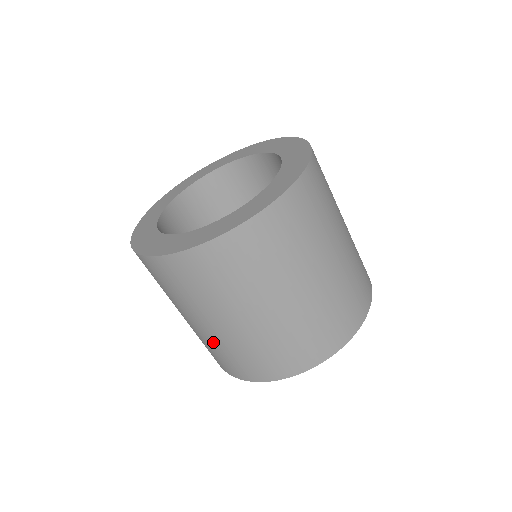
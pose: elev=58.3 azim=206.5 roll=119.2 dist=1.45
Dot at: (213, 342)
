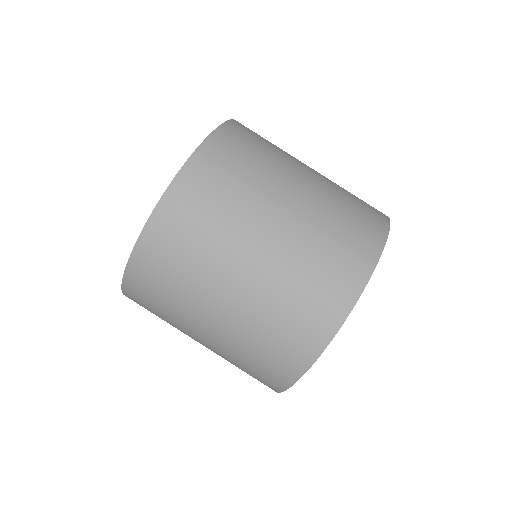
Dot at: (256, 317)
